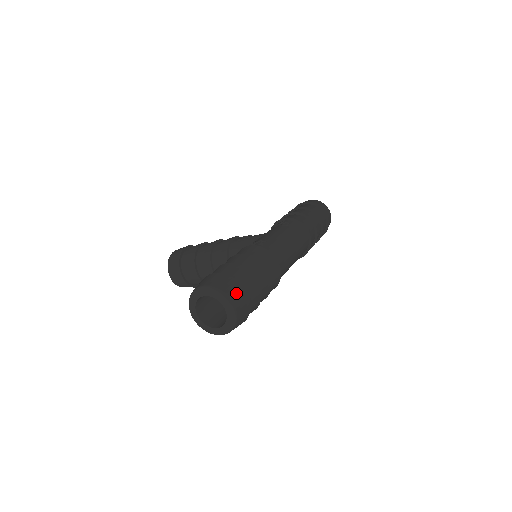
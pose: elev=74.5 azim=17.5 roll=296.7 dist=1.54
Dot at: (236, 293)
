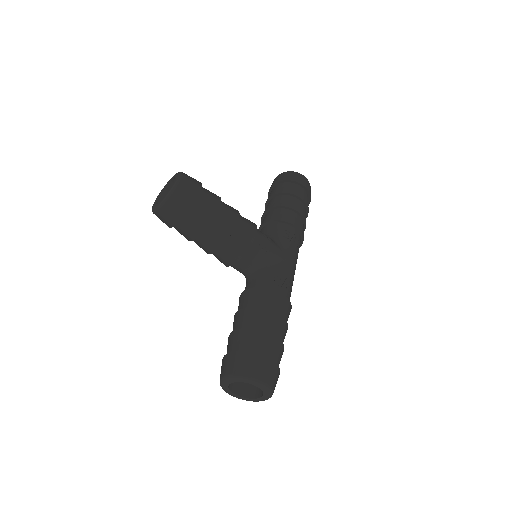
Dot at: occluded
